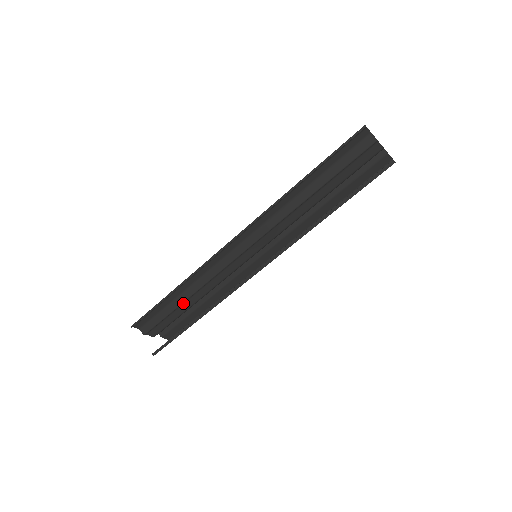
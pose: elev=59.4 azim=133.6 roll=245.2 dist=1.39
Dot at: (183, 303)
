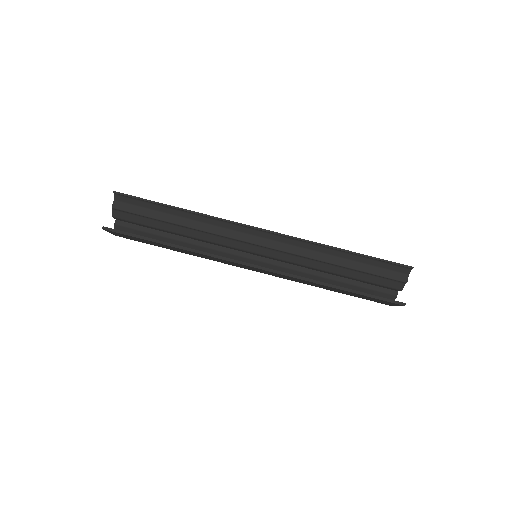
Dot at: (170, 223)
